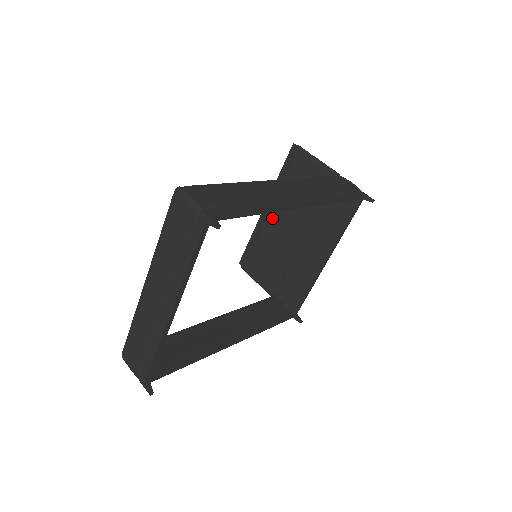
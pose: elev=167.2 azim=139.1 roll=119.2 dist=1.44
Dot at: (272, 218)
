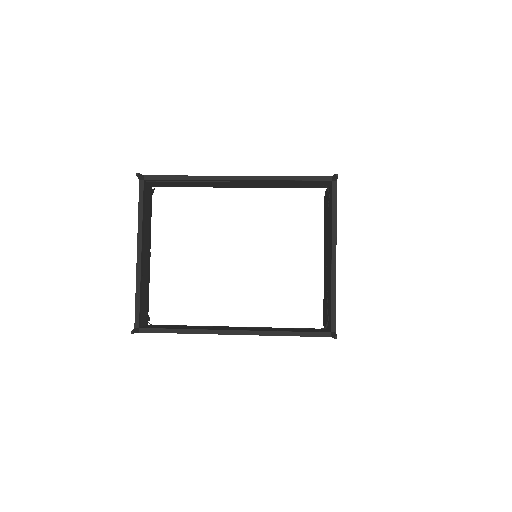
Dot at: (324, 260)
